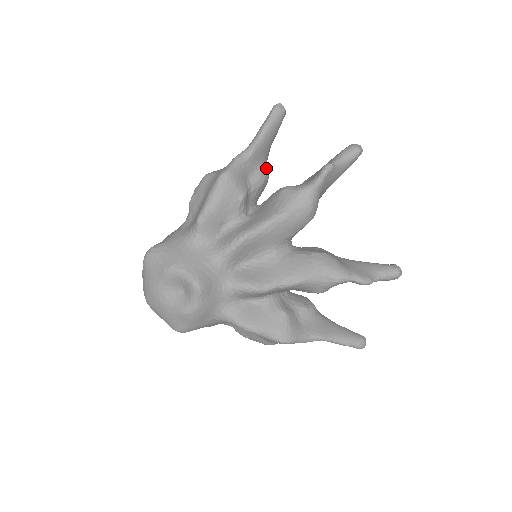
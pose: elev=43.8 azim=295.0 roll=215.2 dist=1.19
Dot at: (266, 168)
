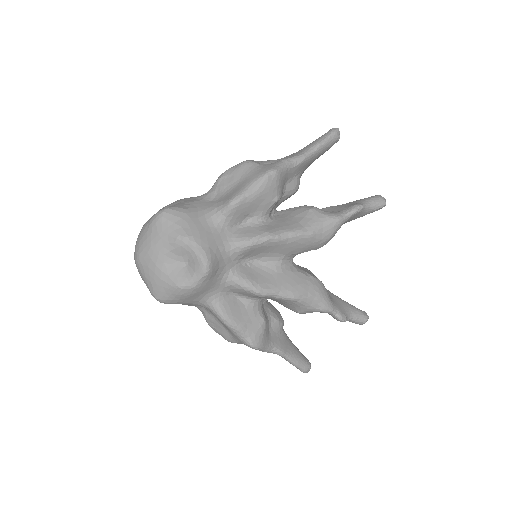
Dot at: occluded
